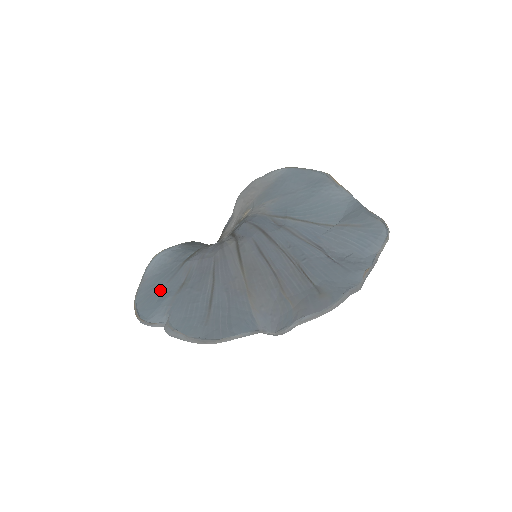
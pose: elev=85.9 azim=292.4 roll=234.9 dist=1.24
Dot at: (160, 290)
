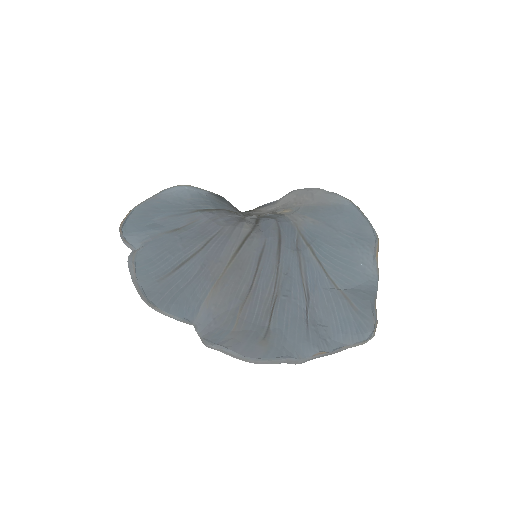
Dot at: (158, 218)
